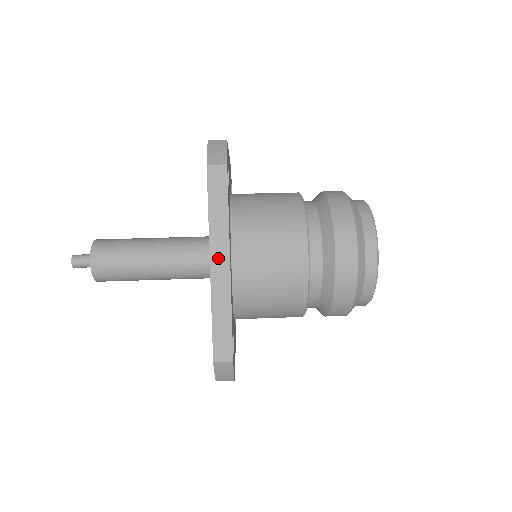
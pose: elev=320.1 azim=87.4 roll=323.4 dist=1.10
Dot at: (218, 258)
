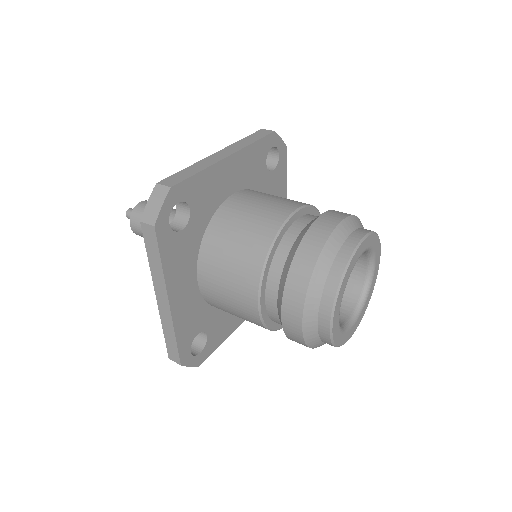
Dot at: (160, 295)
